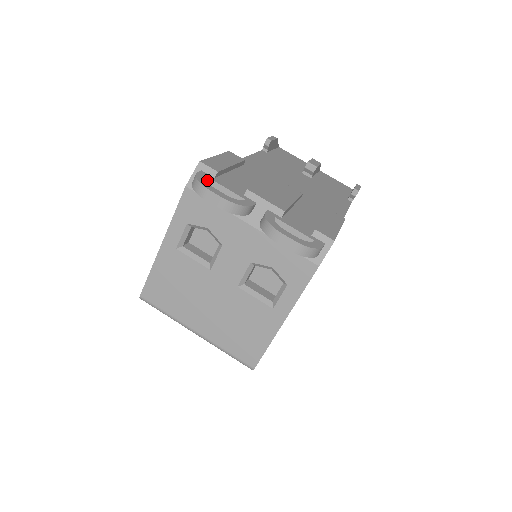
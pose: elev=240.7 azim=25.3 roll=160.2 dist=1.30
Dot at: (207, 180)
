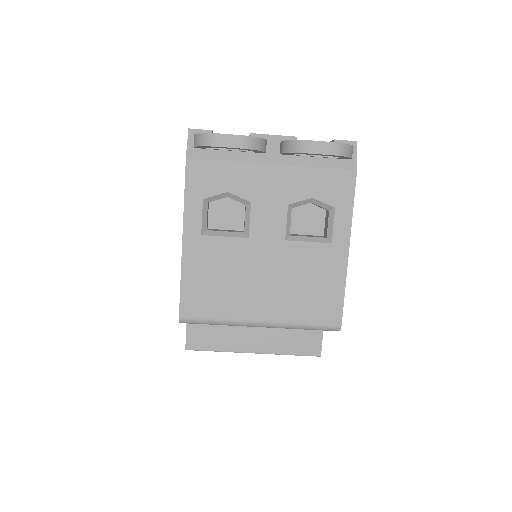
Dot at: occluded
